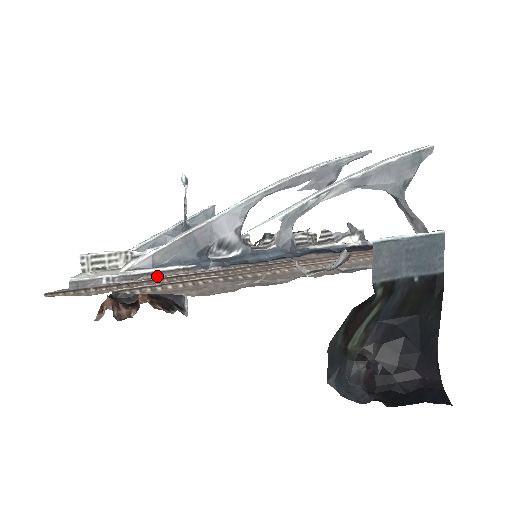
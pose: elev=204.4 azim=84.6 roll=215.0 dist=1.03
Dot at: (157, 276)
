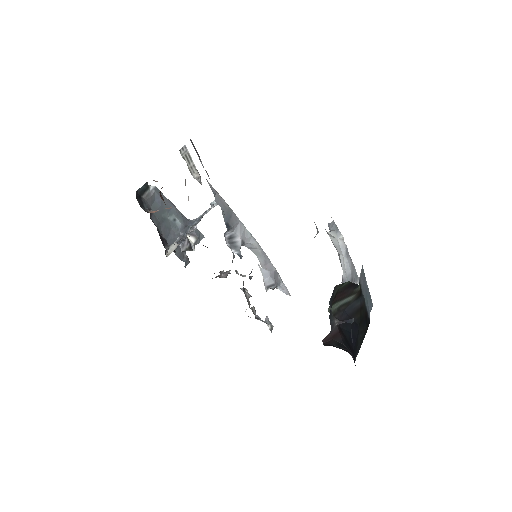
Dot at: occluded
